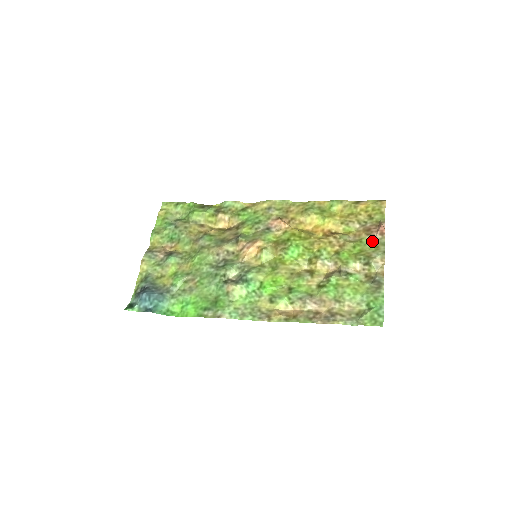
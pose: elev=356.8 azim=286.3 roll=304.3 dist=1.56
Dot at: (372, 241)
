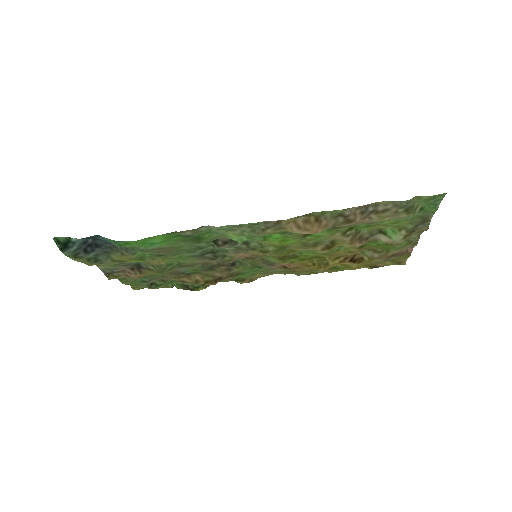
Dot at: (402, 248)
